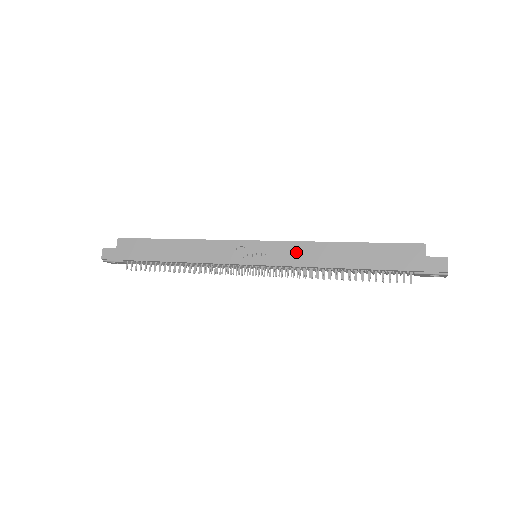
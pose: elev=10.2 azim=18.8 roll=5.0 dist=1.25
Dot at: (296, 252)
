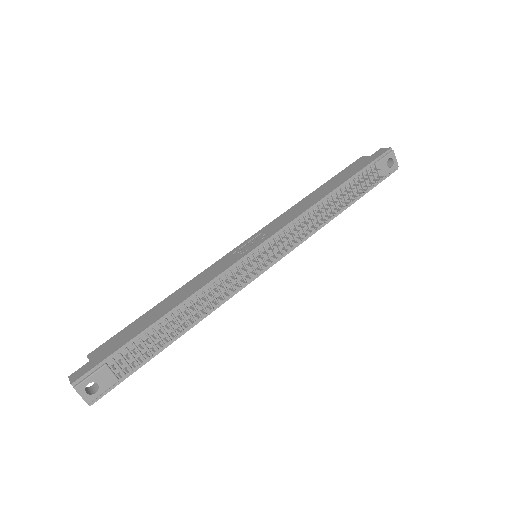
Dot at: (285, 217)
